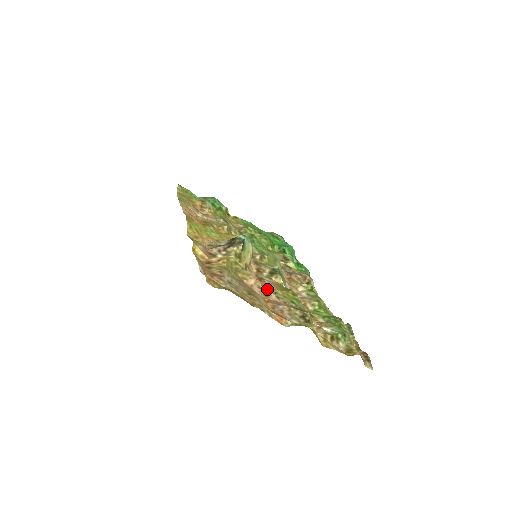
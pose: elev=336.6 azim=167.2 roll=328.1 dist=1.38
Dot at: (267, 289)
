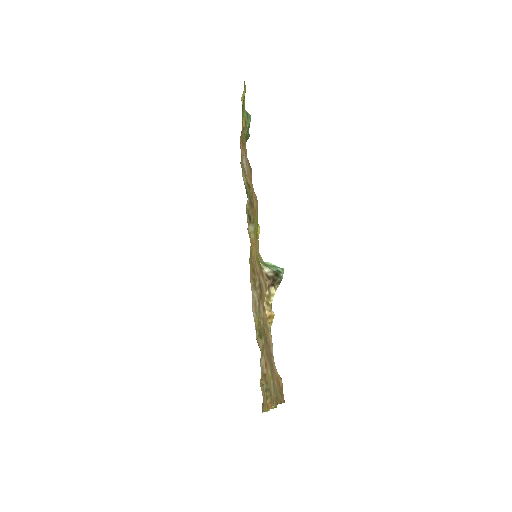
Dot at: occluded
